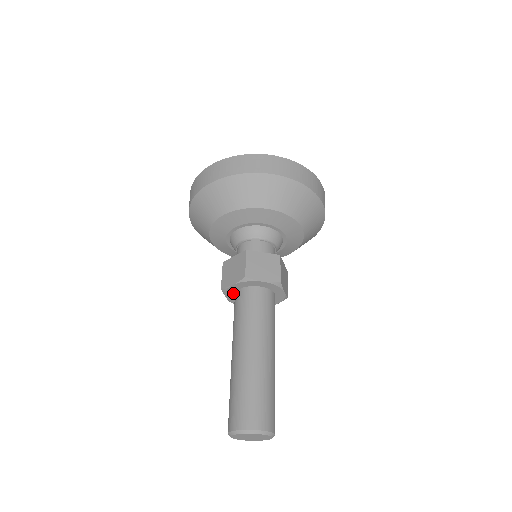
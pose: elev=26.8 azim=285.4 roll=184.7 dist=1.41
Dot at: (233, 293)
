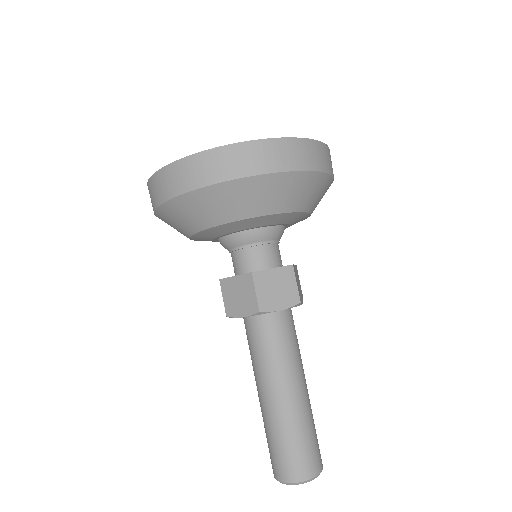
Dot at: occluded
